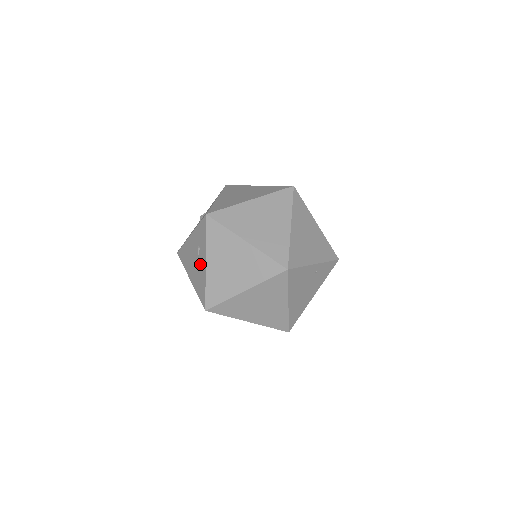
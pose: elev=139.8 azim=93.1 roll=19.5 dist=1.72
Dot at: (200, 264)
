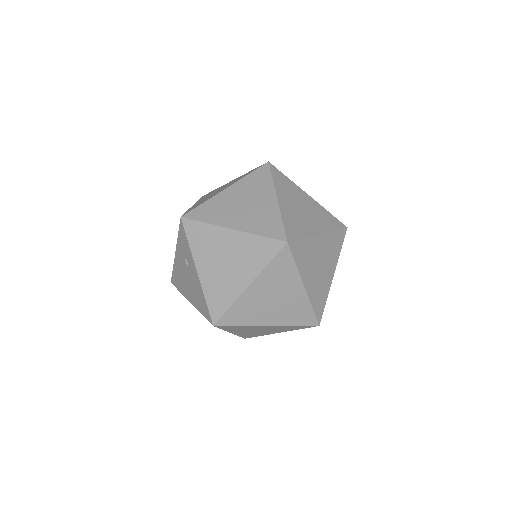
Dot at: (192, 277)
